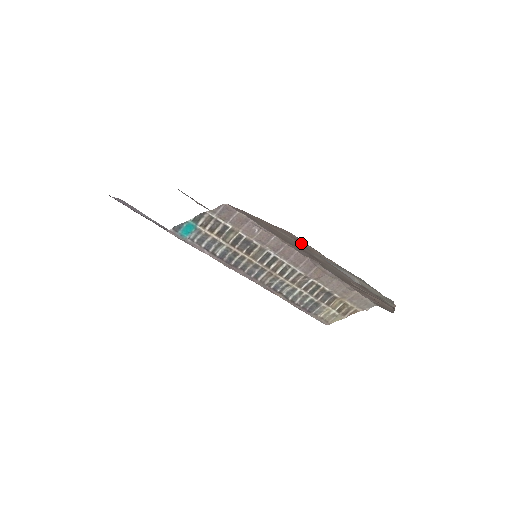
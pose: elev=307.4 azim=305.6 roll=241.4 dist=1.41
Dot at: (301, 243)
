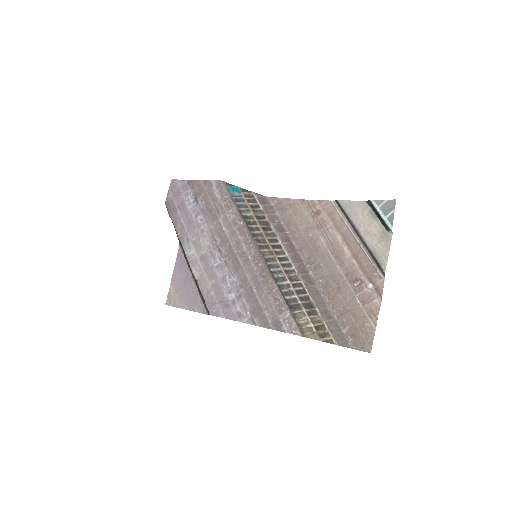
Dot at: (318, 216)
